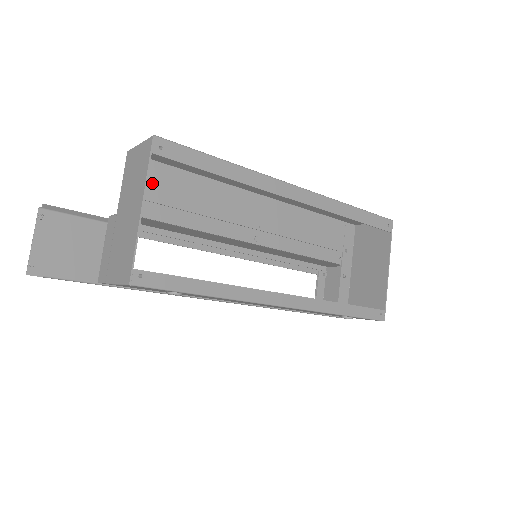
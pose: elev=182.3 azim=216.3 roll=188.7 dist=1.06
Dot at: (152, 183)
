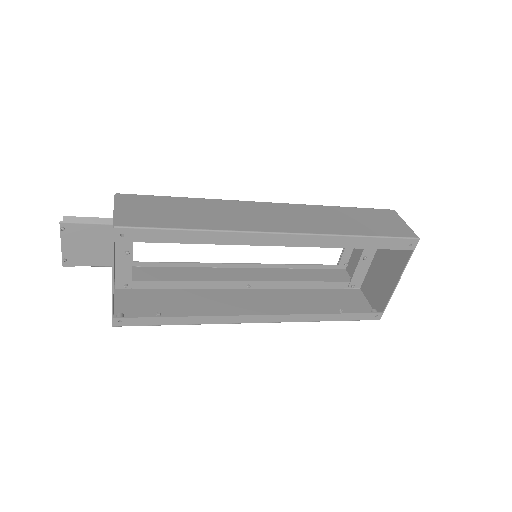
Dot at: occluded
